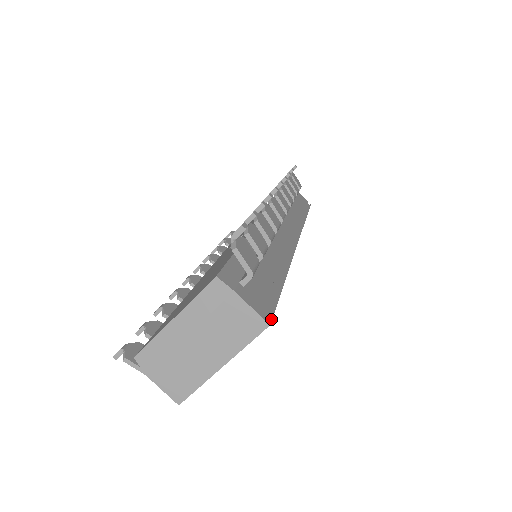
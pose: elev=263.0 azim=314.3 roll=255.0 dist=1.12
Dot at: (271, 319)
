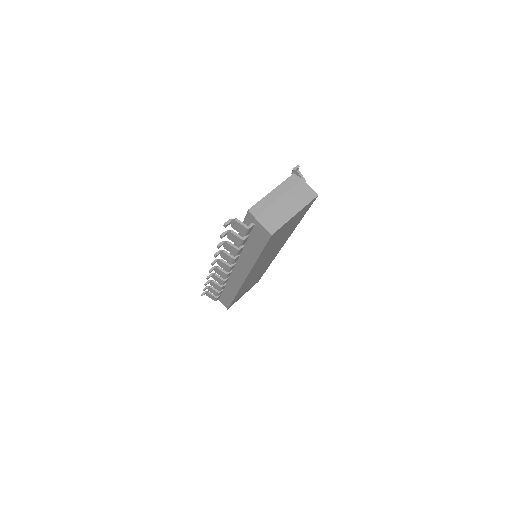
Dot at: (316, 197)
